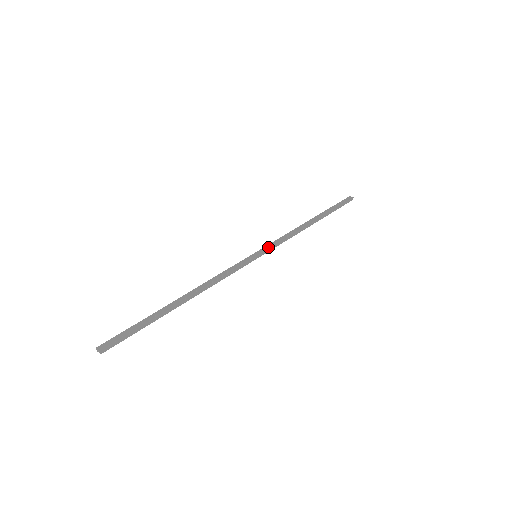
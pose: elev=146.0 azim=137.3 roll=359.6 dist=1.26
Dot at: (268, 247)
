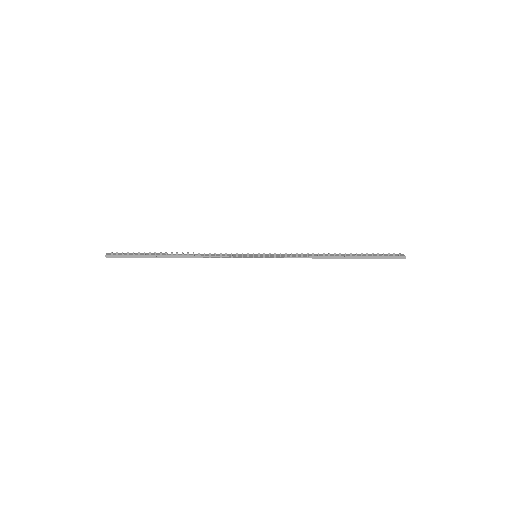
Dot at: (269, 253)
